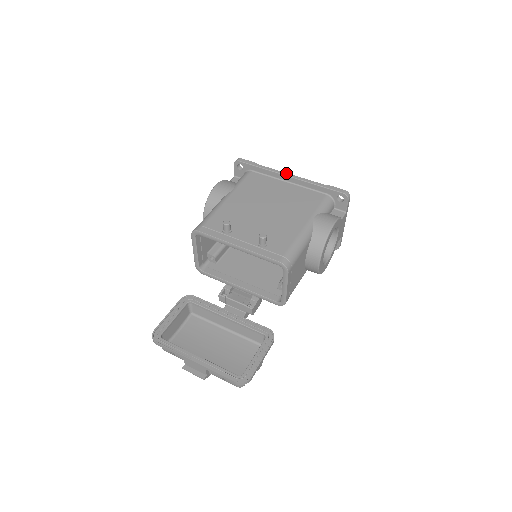
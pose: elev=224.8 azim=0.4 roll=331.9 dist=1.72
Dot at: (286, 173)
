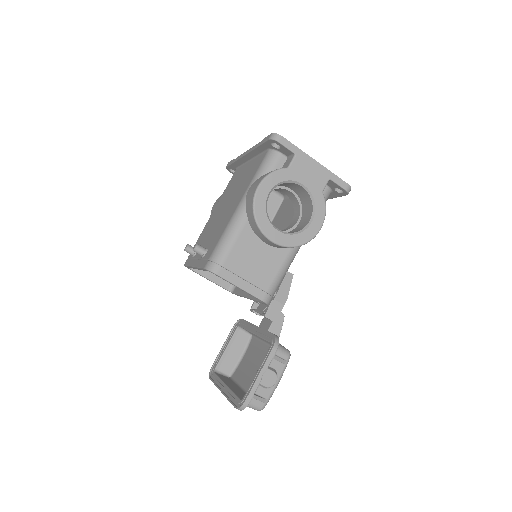
Dot at: (244, 153)
